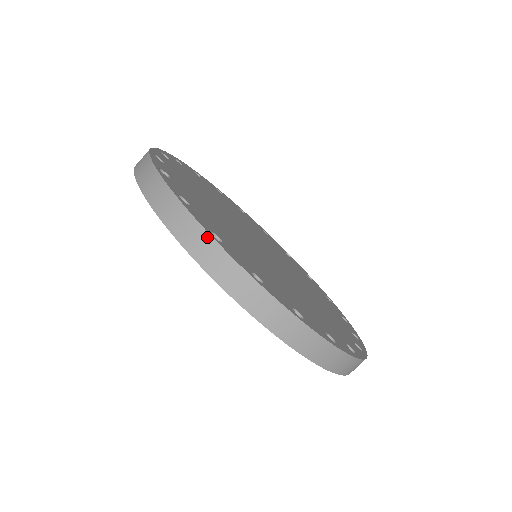
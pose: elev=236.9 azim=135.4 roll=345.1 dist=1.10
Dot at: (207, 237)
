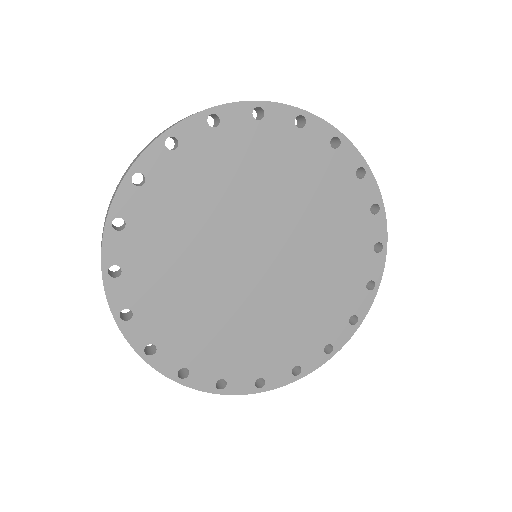
Dot at: (140, 355)
